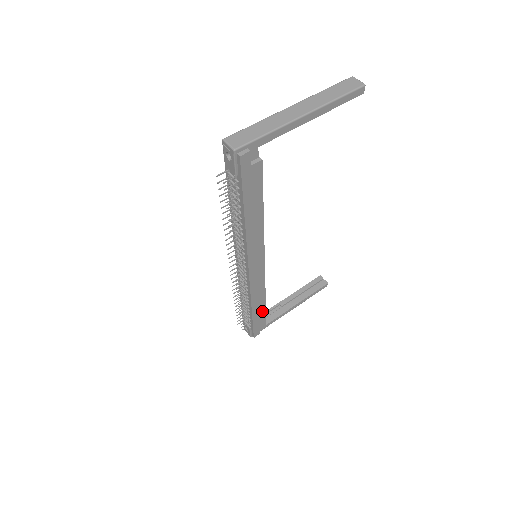
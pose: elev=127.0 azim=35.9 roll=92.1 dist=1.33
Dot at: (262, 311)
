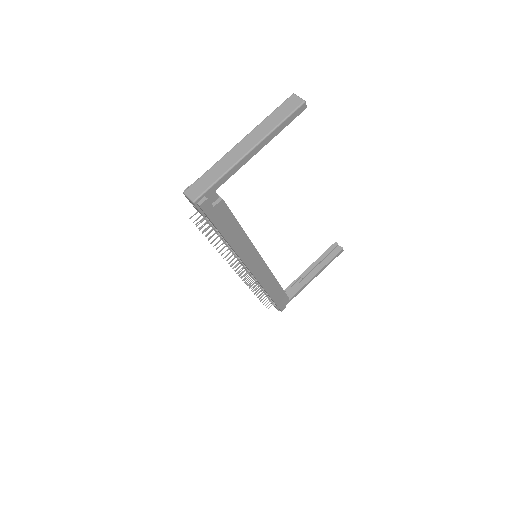
Dot at: (280, 292)
